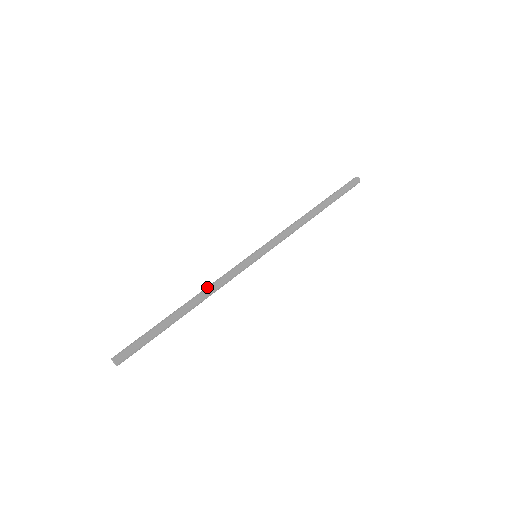
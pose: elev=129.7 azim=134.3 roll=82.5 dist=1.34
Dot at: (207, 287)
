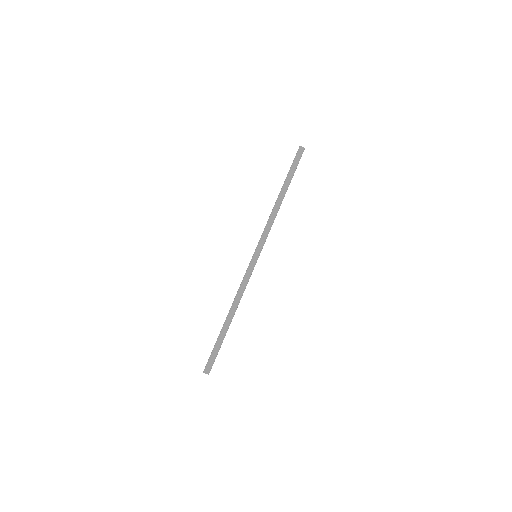
Dot at: (235, 297)
